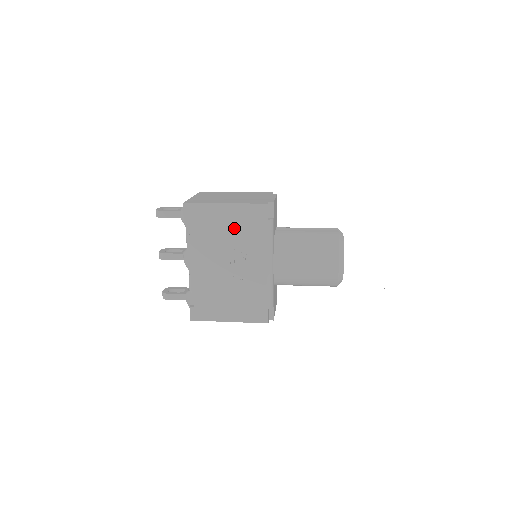
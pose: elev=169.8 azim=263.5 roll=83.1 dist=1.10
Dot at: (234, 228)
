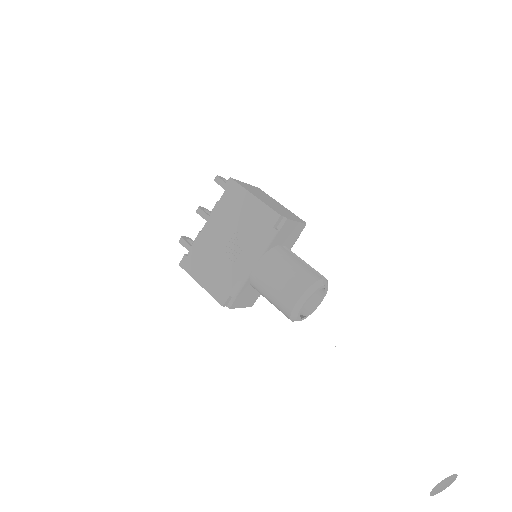
Dot at: (248, 218)
